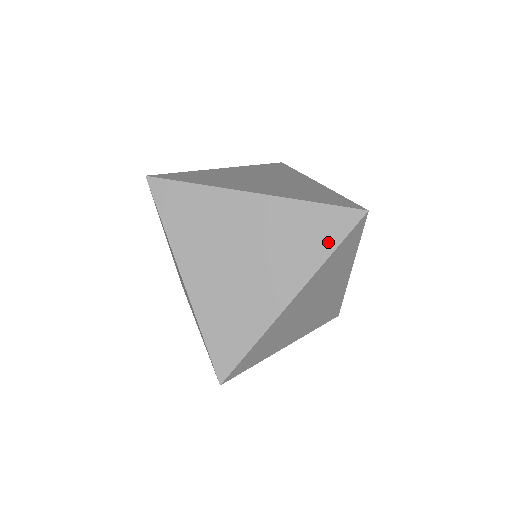
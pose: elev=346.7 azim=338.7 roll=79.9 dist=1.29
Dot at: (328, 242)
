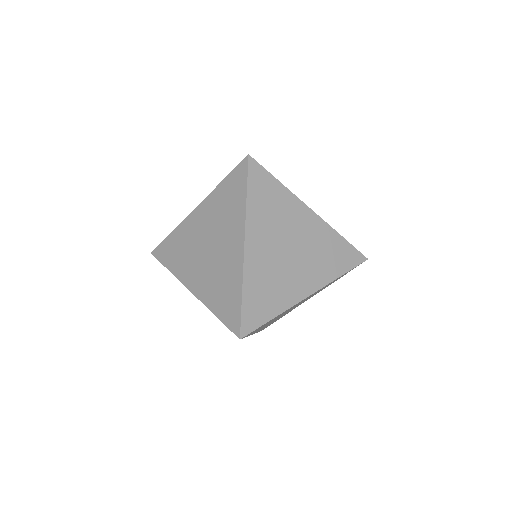
Dot at: (241, 193)
